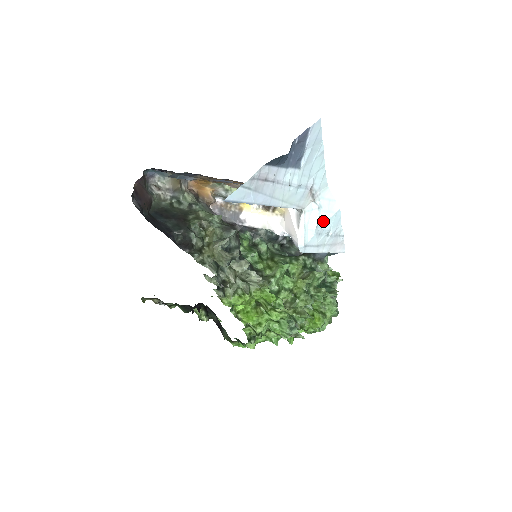
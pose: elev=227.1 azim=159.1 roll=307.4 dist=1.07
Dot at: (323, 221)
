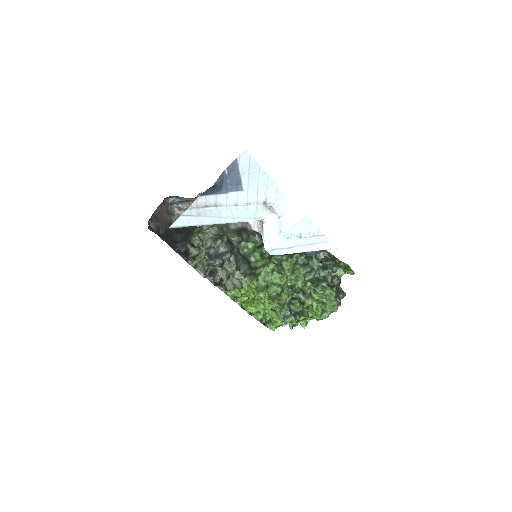
Dot at: (288, 227)
